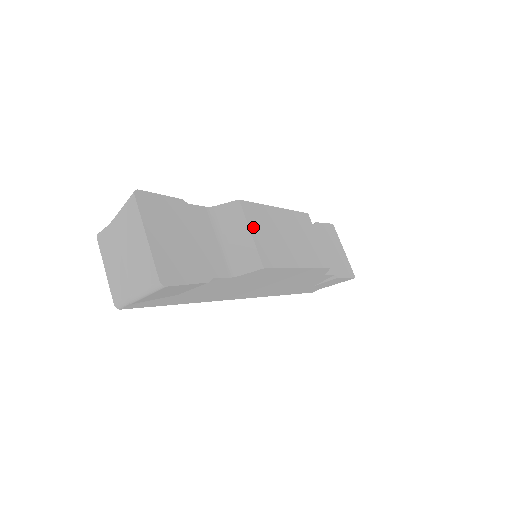
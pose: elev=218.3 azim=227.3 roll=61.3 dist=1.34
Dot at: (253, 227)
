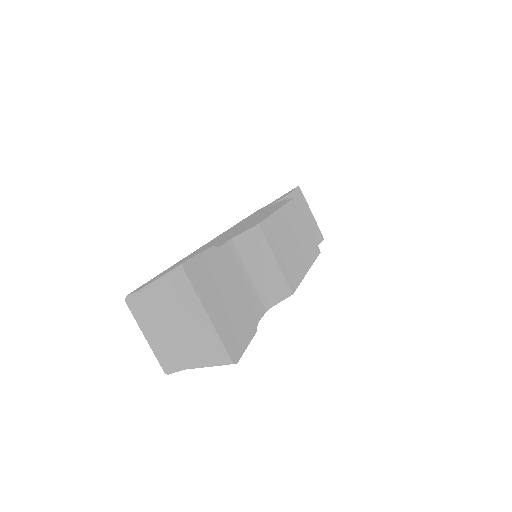
Dot at: (275, 250)
